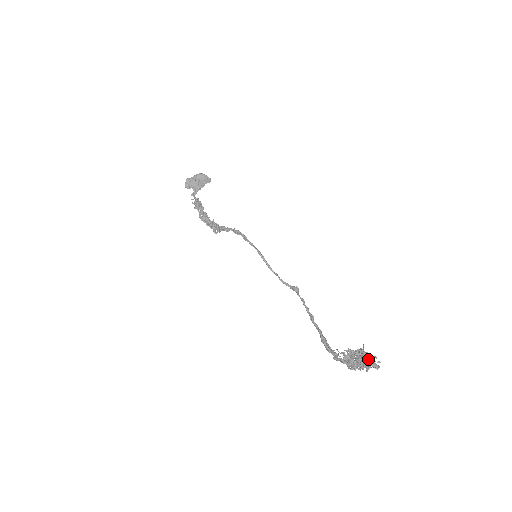
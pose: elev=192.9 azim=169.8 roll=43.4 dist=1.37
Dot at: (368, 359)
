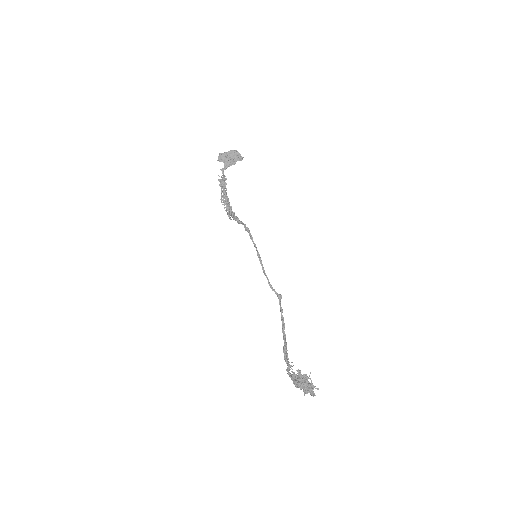
Dot at: (308, 386)
